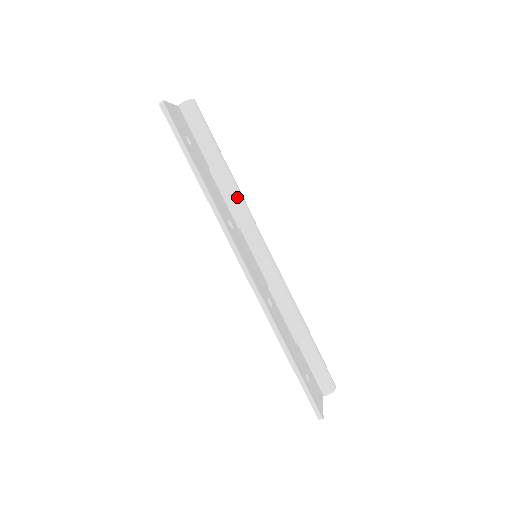
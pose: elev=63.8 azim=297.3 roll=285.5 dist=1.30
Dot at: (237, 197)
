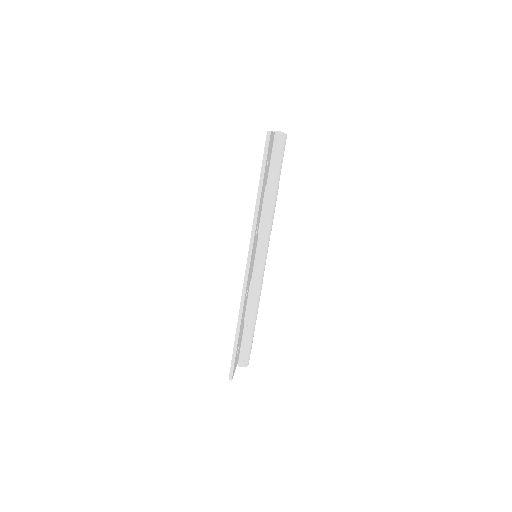
Dot at: (271, 214)
